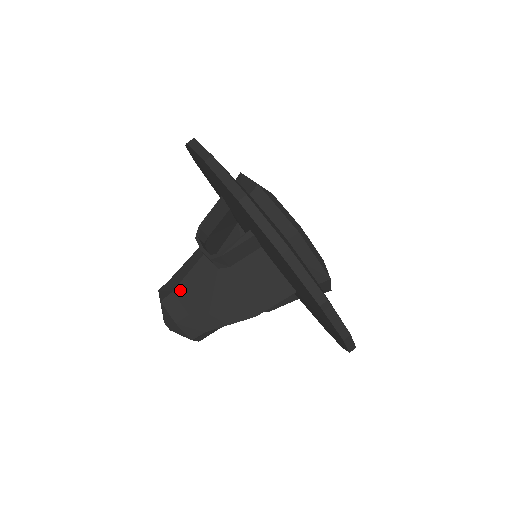
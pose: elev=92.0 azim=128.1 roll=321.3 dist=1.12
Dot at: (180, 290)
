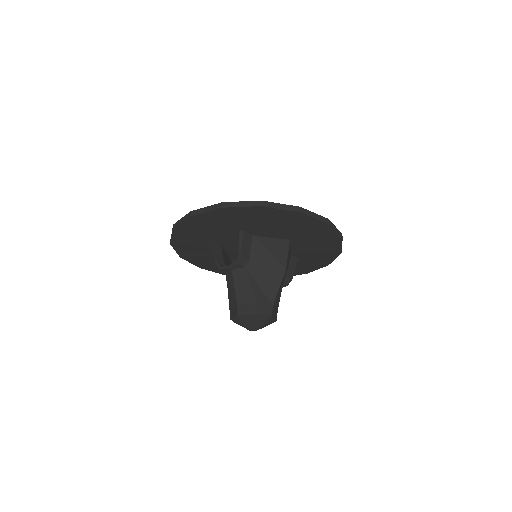
Dot at: (239, 299)
